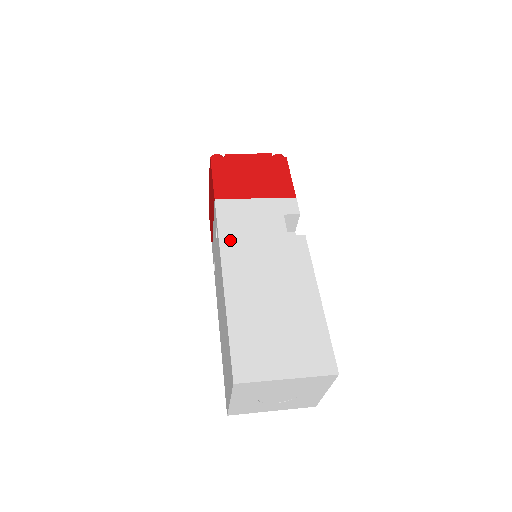
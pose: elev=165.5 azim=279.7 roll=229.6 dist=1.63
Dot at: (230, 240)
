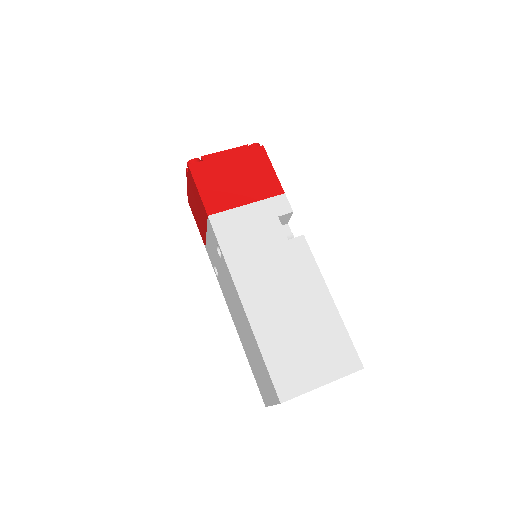
Dot at: (236, 259)
